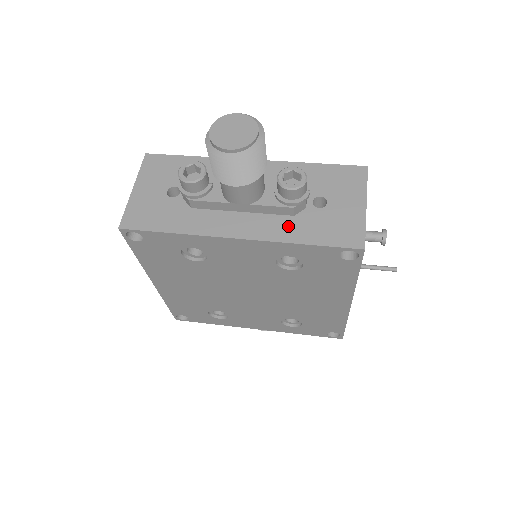
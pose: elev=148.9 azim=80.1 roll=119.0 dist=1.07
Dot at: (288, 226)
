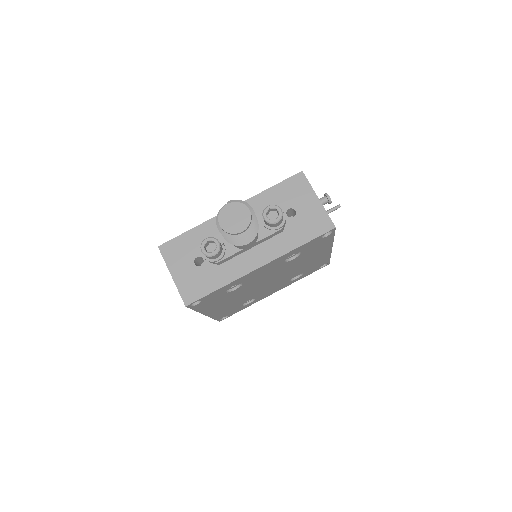
Dot at: (284, 240)
